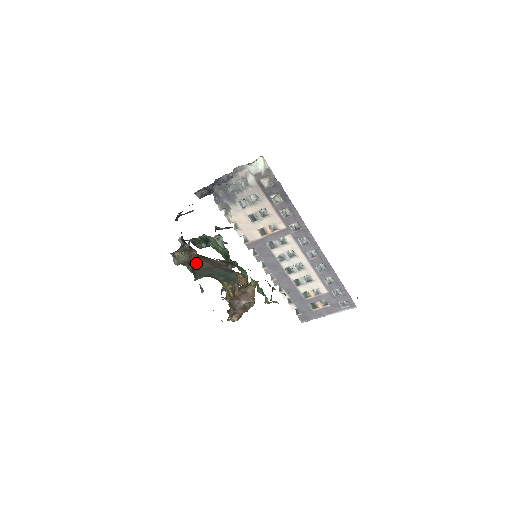
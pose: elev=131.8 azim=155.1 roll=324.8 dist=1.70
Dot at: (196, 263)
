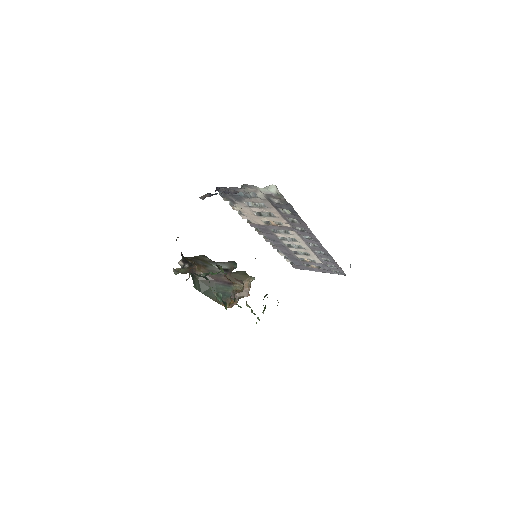
Dot at: occluded
